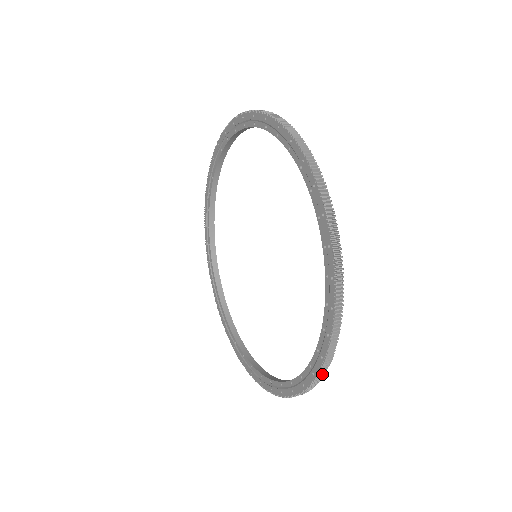
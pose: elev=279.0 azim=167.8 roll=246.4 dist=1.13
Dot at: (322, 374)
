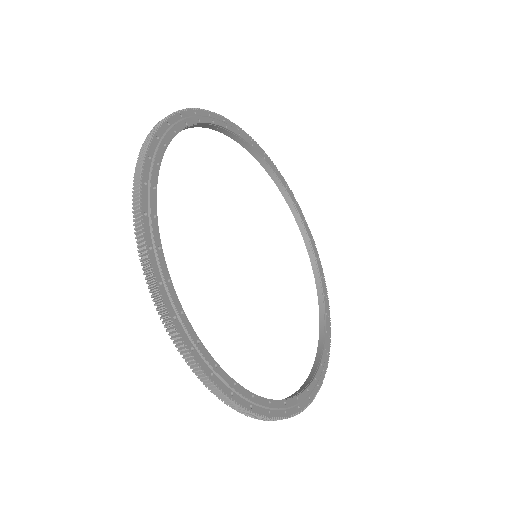
Dot at: (244, 410)
